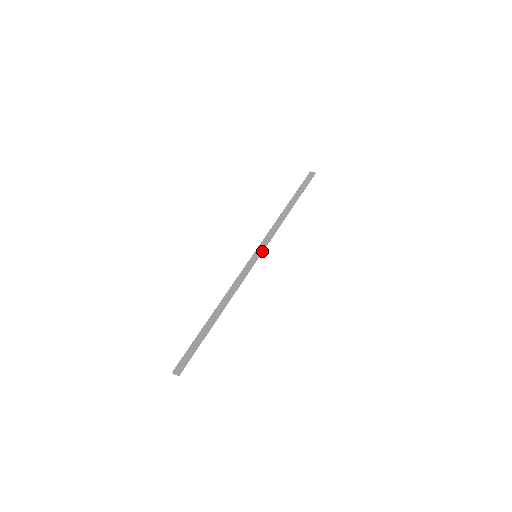
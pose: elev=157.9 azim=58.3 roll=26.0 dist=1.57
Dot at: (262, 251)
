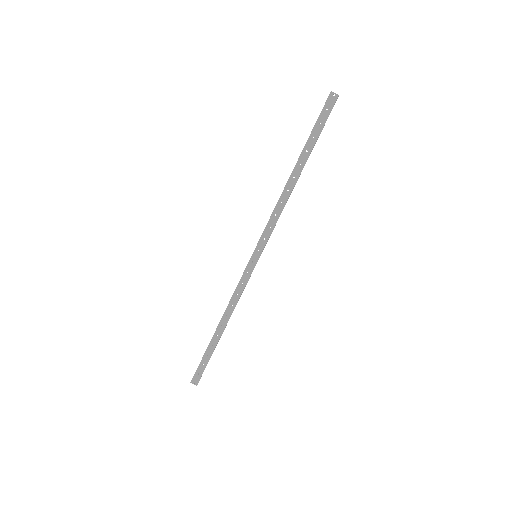
Dot at: occluded
